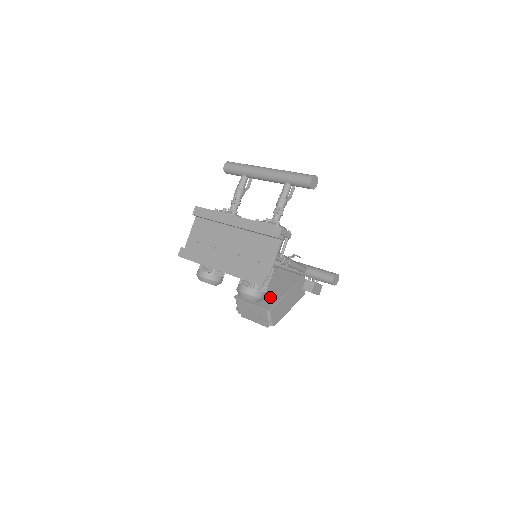
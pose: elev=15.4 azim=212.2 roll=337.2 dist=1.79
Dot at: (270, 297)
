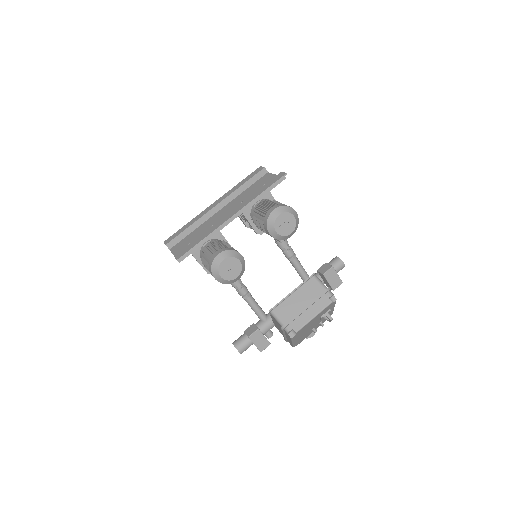
Dot at: occluded
